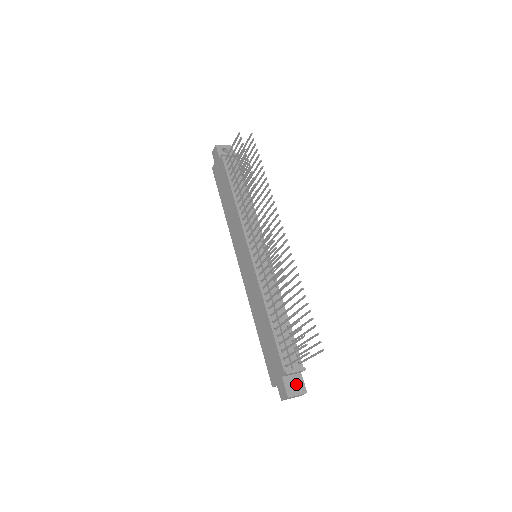
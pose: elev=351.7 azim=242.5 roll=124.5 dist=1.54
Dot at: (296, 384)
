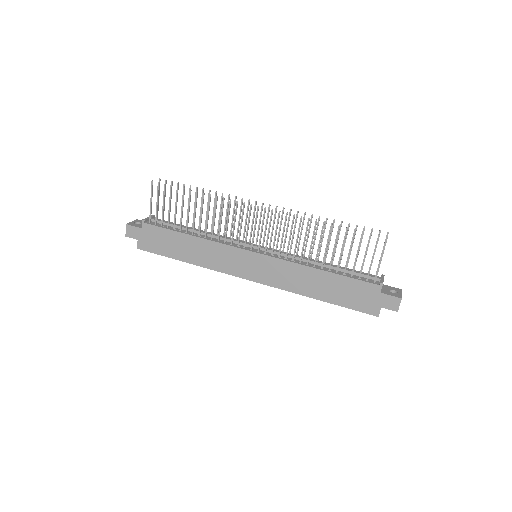
Dot at: (391, 291)
